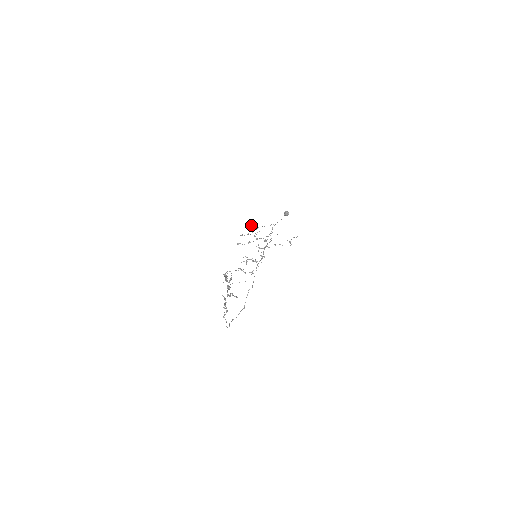
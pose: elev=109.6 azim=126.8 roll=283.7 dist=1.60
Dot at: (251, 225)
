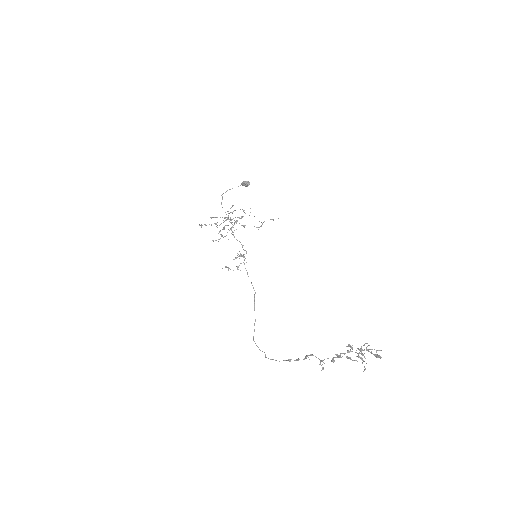
Dot at: occluded
